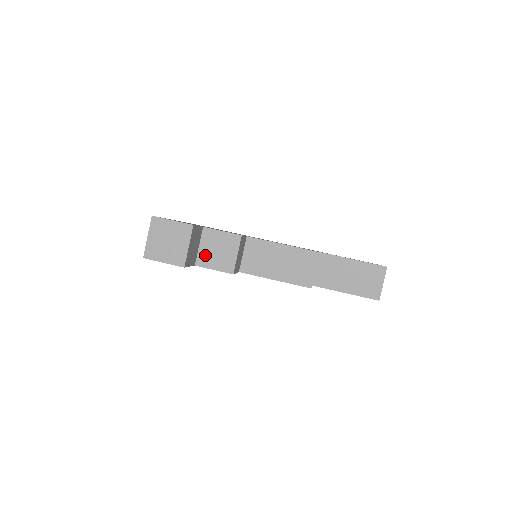
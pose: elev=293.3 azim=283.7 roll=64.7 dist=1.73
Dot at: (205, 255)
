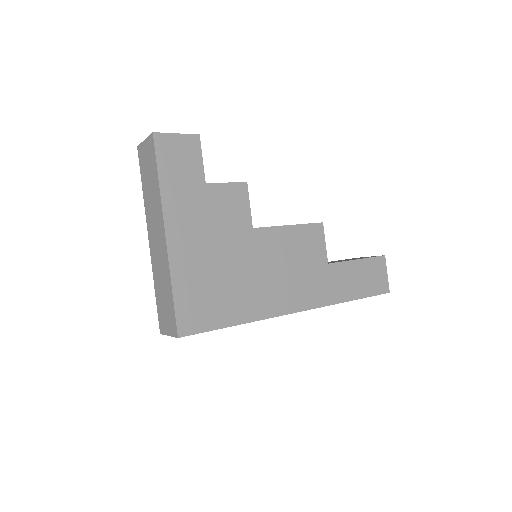
Dot at: occluded
